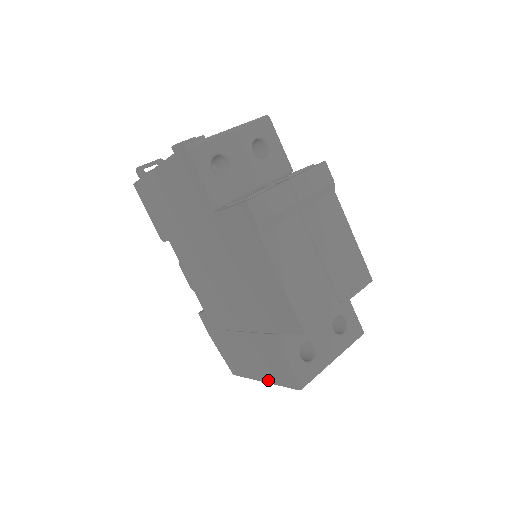
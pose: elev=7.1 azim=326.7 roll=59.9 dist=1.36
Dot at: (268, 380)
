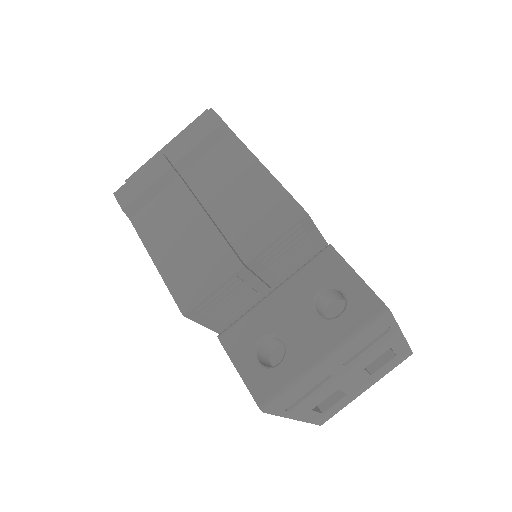
Dot at: occluded
